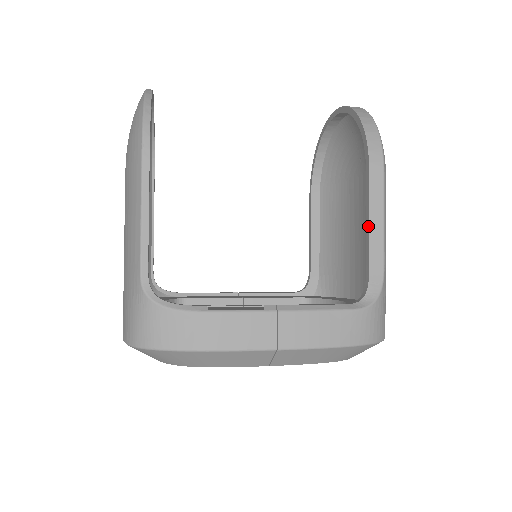
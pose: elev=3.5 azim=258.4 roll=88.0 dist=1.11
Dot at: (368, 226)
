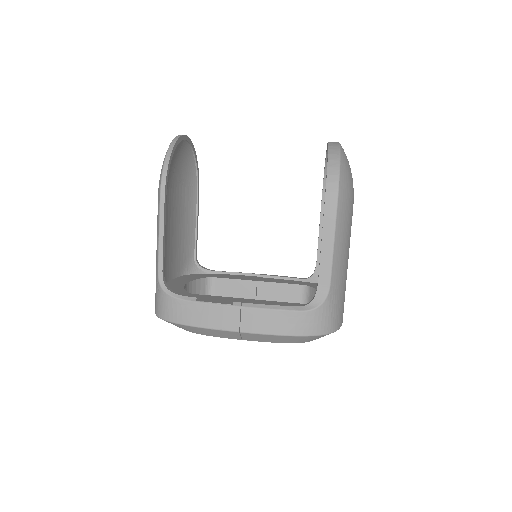
Dot at: occluded
